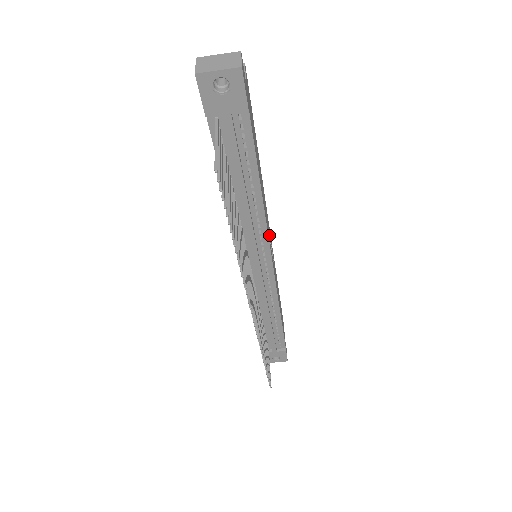
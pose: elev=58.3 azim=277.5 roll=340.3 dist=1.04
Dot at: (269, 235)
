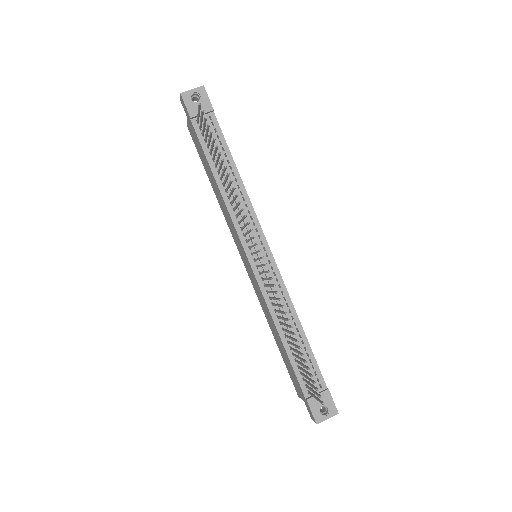
Dot at: occluded
